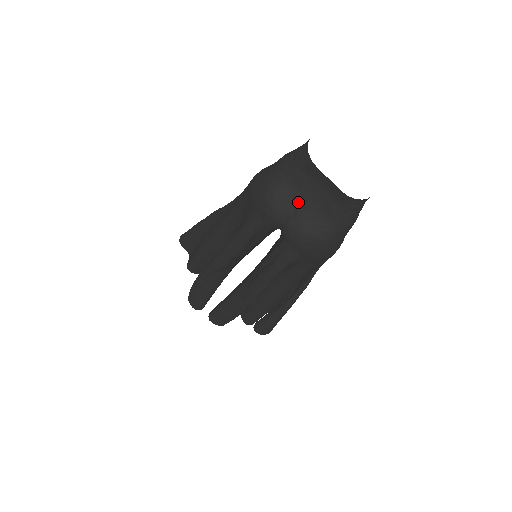
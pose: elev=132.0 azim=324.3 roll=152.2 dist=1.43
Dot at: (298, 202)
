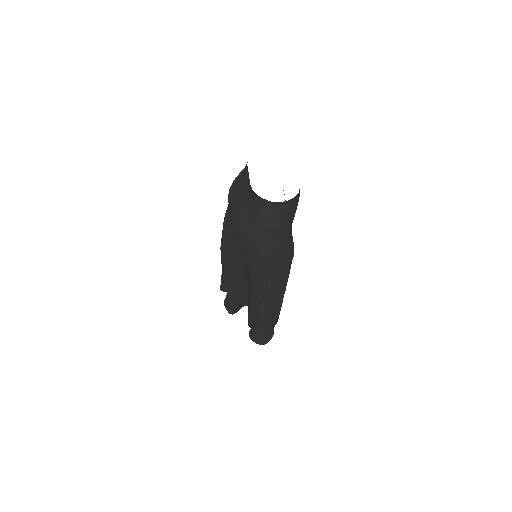
Dot at: (240, 191)
